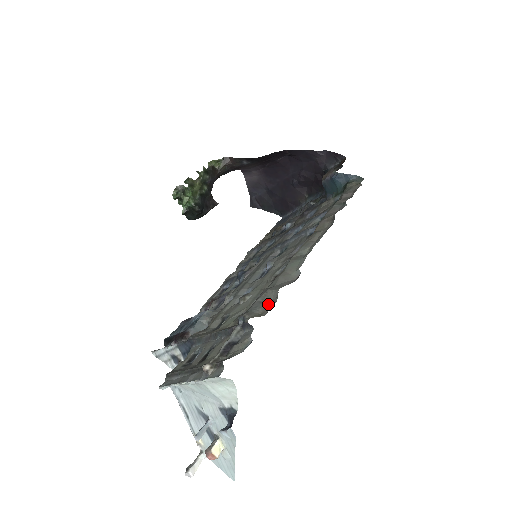
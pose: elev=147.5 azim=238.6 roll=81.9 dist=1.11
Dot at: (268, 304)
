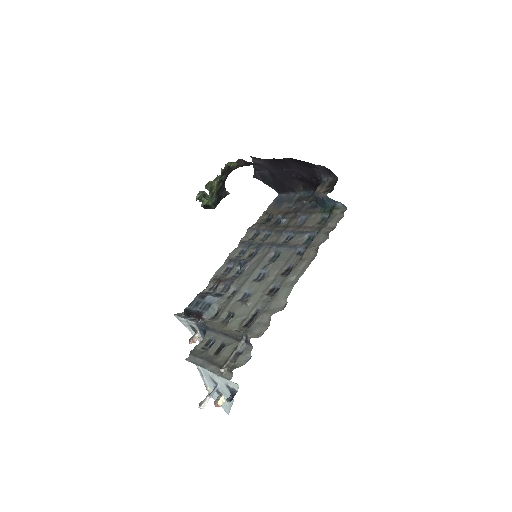
Dot at: (263, 326)
